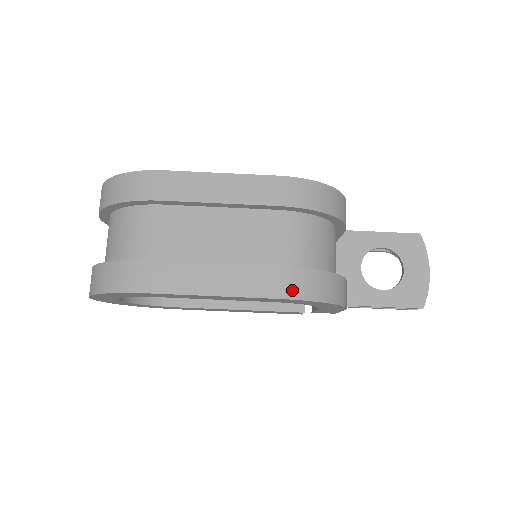
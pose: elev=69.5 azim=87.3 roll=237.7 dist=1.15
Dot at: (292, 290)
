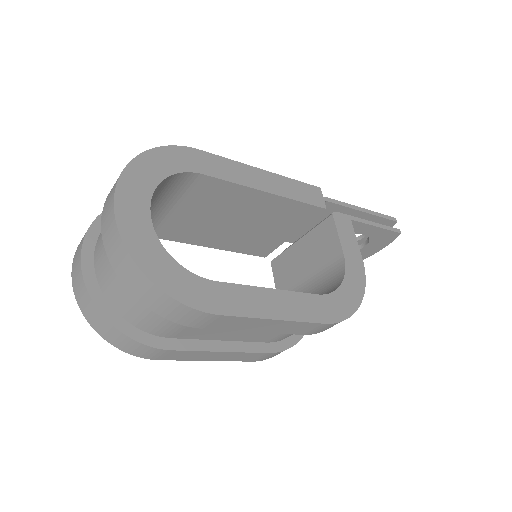
Dot at: (268, 358)
